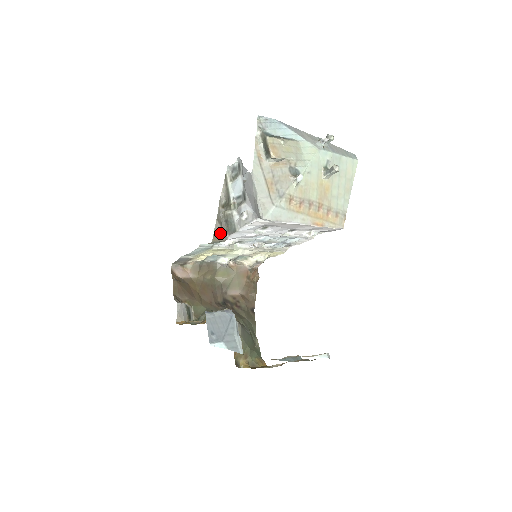
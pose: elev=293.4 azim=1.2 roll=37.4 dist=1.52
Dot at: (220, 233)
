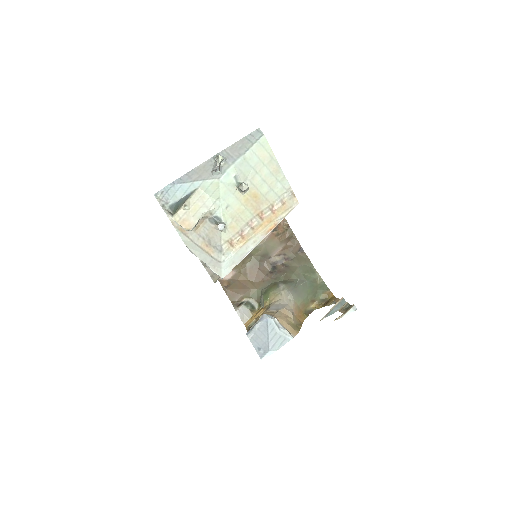
Dot at: occluded
